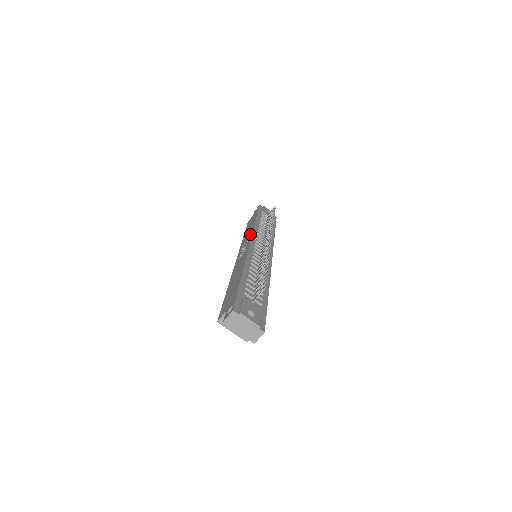
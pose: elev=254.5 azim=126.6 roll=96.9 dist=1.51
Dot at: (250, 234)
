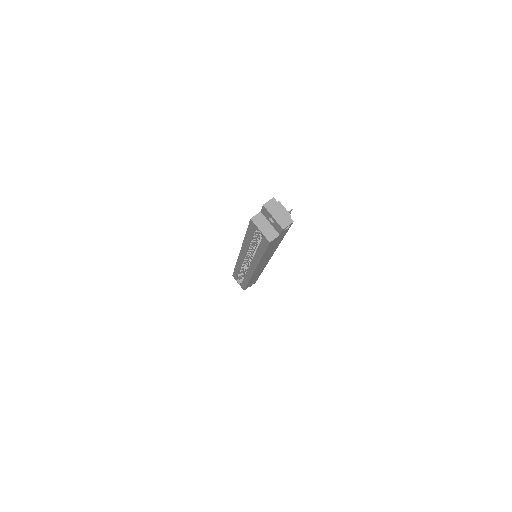
Dot at: occluded
